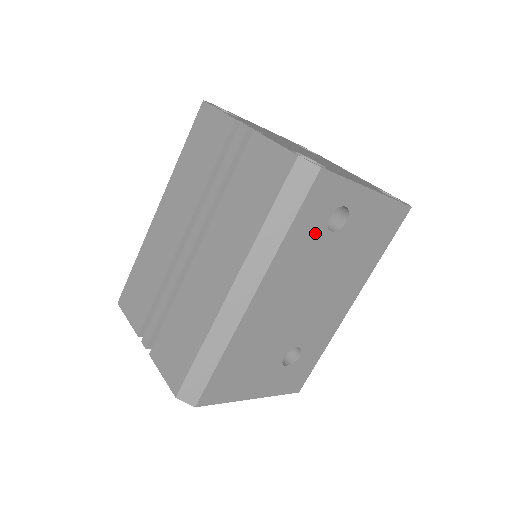
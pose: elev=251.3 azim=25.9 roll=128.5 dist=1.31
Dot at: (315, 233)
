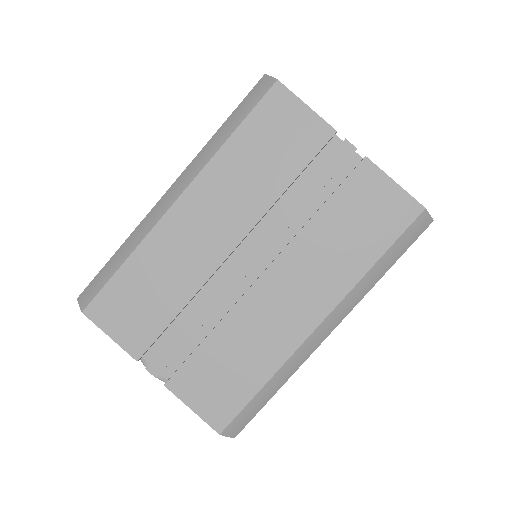
Dot at: occluded
